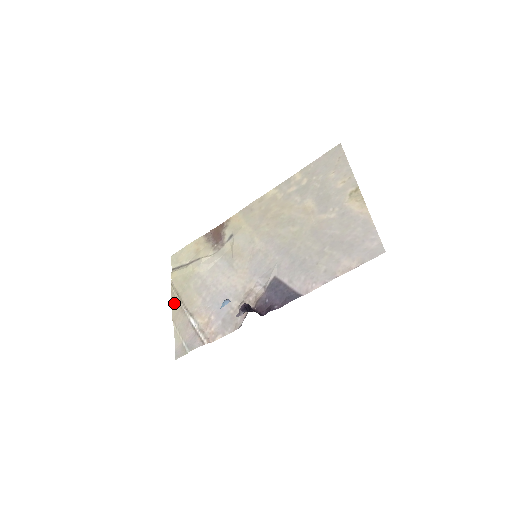
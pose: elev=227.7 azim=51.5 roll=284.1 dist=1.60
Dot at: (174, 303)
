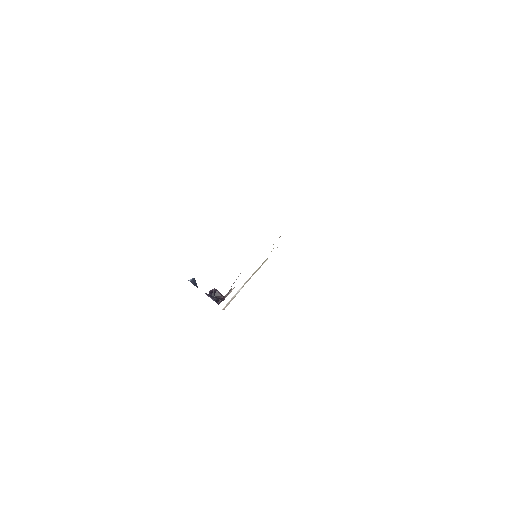
Dot at: occluded
